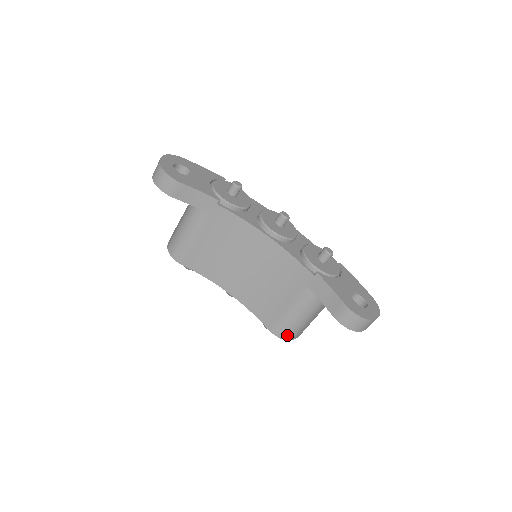
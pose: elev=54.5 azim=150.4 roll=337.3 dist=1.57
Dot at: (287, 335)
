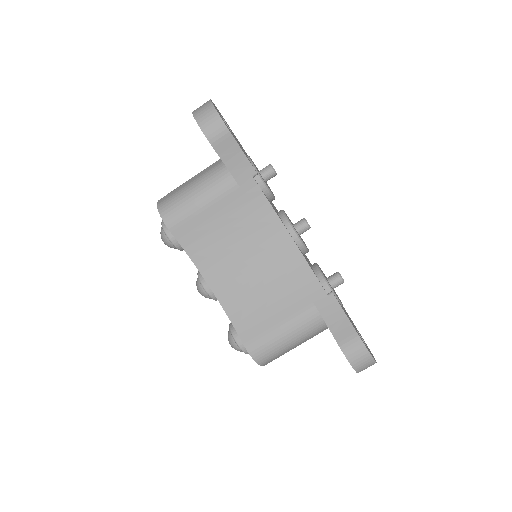
Dot at: (262, 357)
